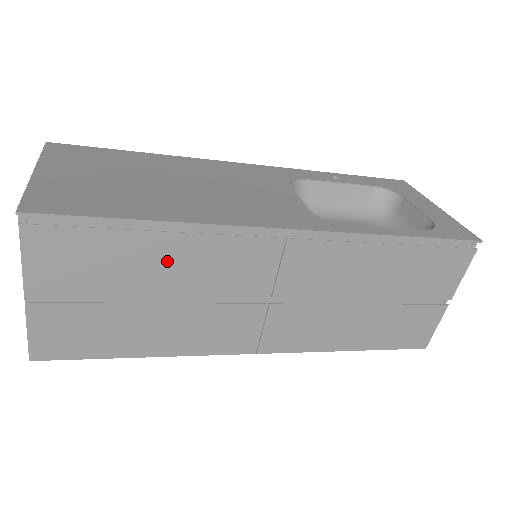
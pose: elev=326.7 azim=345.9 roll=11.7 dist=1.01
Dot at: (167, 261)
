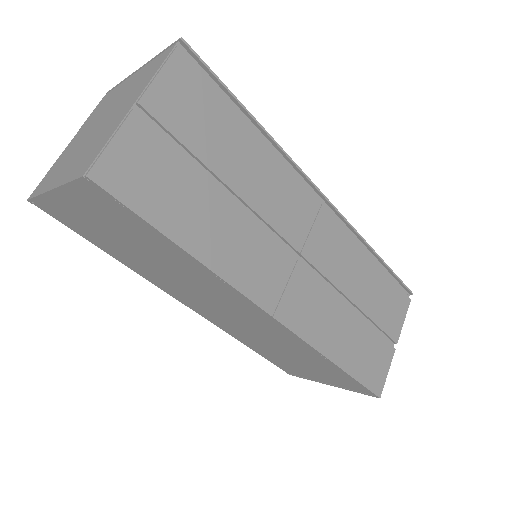
Dot at: (251, 161)
